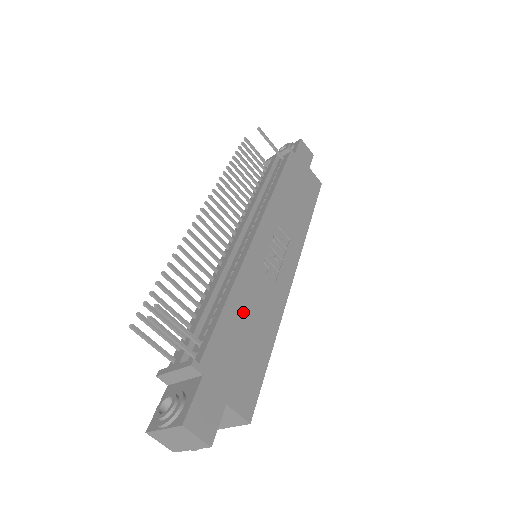
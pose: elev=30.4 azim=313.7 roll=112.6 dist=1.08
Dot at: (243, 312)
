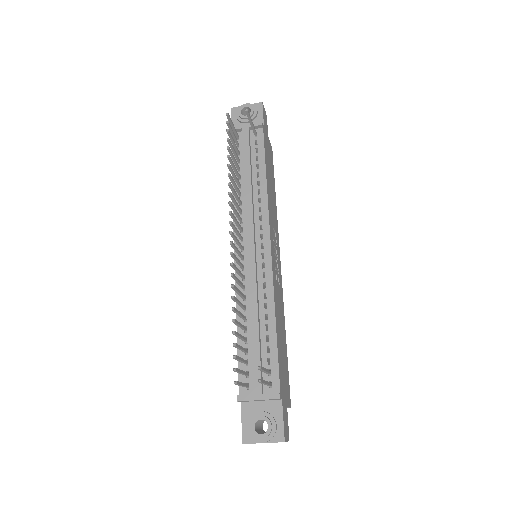
Dot at: (279, 330)
